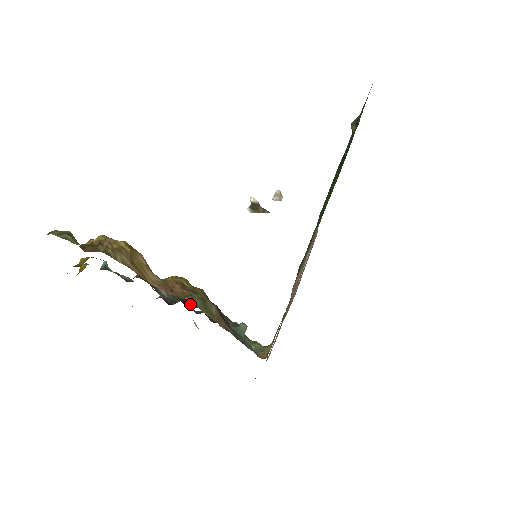
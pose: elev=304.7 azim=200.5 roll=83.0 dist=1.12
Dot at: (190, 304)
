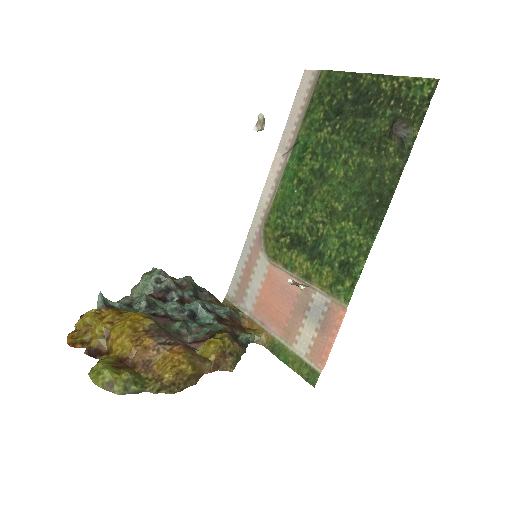
Dot at: (195, 313)
